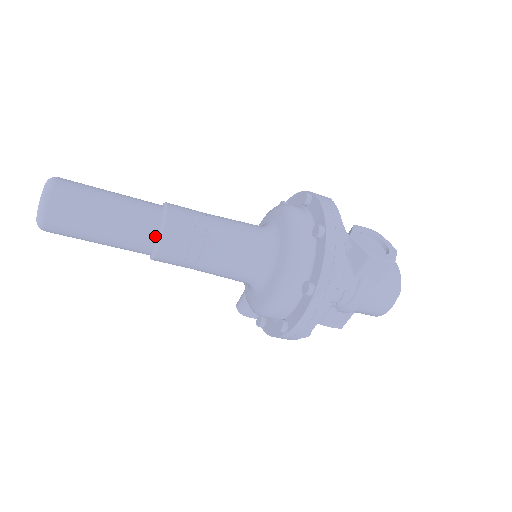
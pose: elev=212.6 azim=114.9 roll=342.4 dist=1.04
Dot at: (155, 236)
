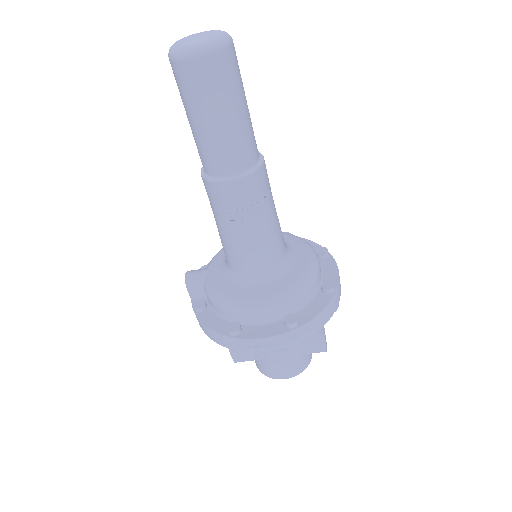
Dot at: (241, 169)
